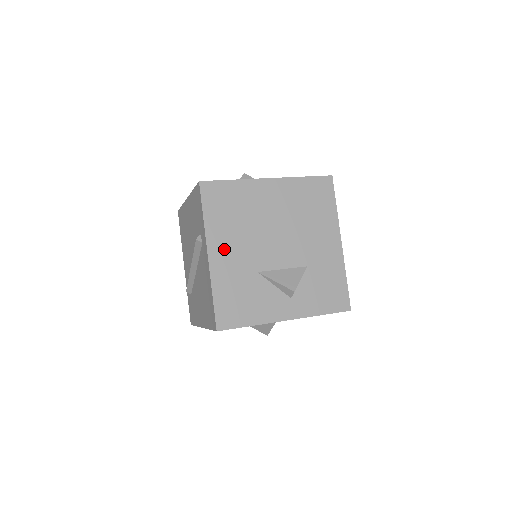
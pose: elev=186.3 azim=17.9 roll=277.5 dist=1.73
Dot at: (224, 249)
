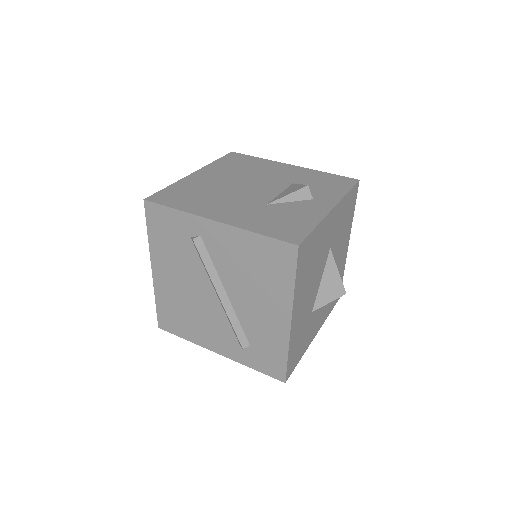
Dot at: (221, 211)
